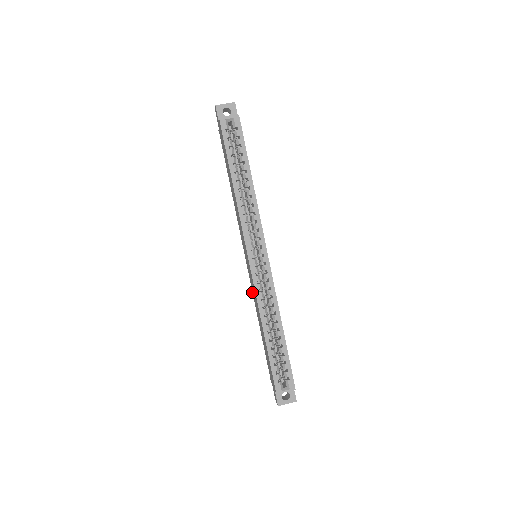
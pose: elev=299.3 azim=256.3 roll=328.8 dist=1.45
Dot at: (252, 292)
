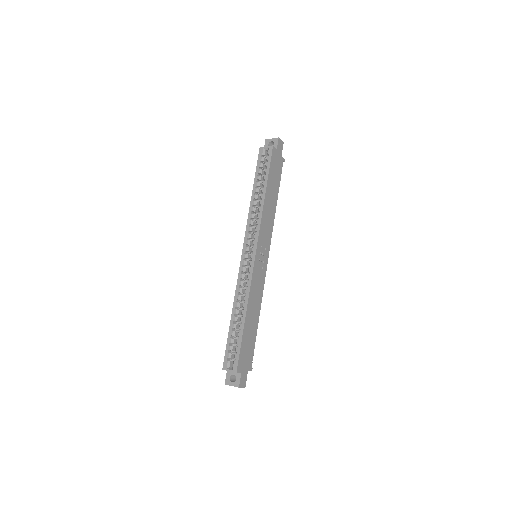
Dot at: occluded
